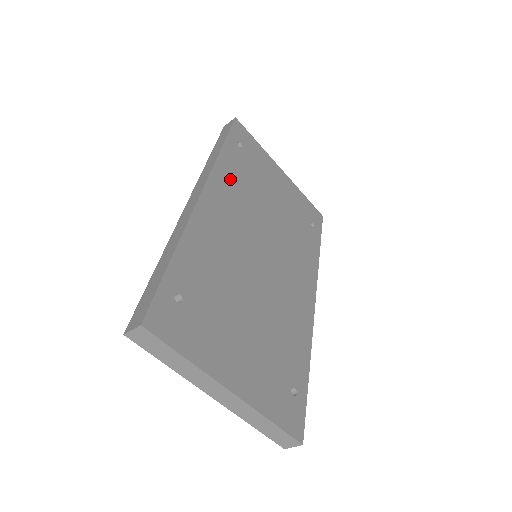
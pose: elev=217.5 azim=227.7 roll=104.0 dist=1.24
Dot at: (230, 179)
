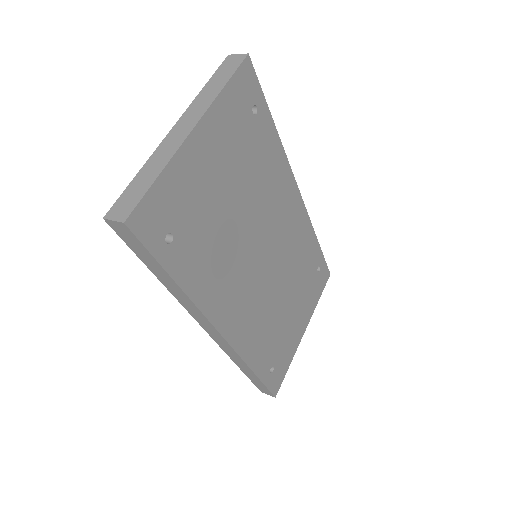
Dot at: (211, 284)
